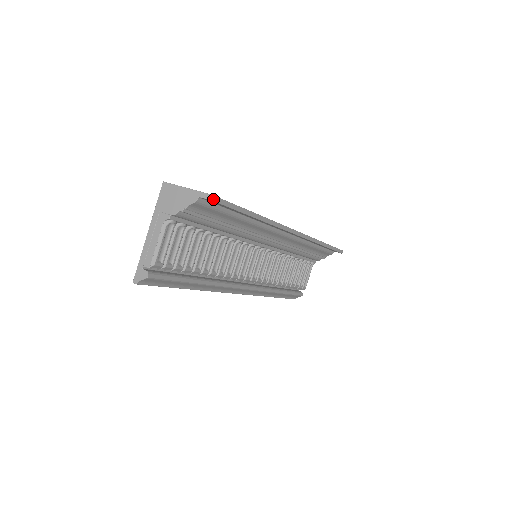
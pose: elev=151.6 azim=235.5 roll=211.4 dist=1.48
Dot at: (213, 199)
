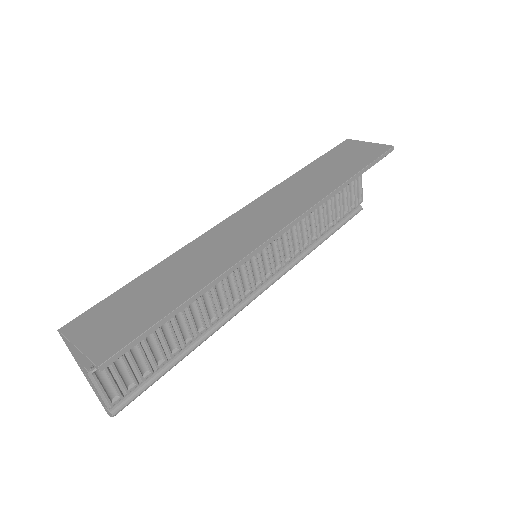
Dot at: (105, 366)
